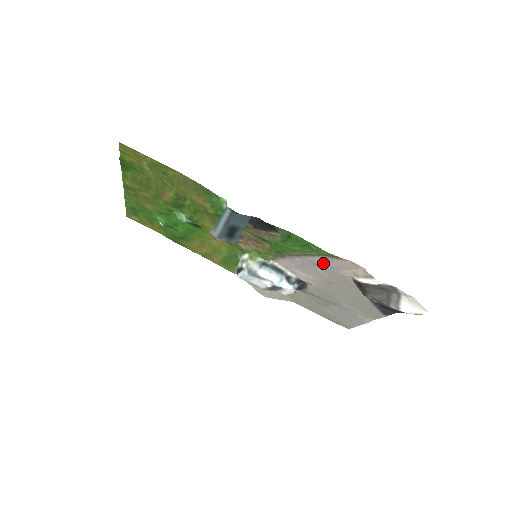
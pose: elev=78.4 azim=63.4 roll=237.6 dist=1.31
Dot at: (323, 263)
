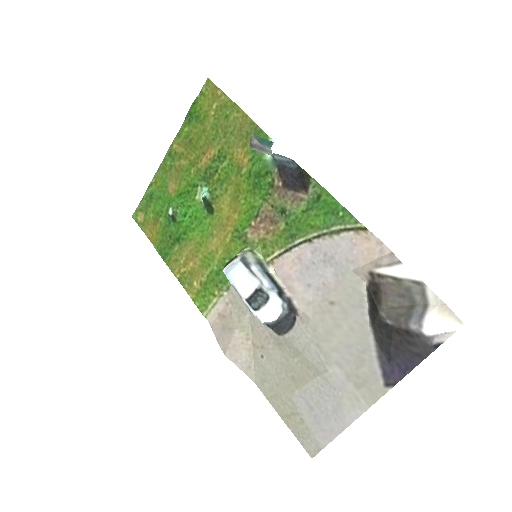
Dot at: (339, 253)
